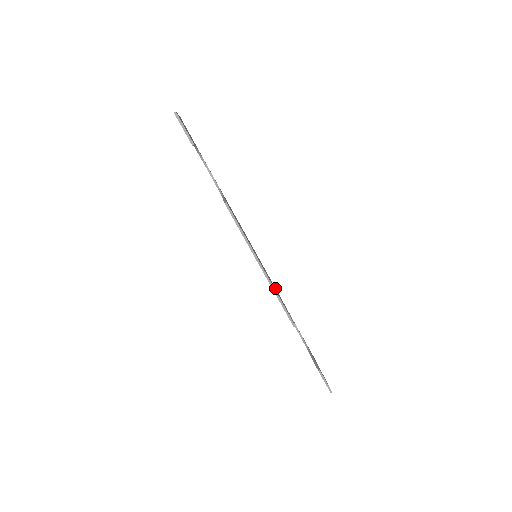
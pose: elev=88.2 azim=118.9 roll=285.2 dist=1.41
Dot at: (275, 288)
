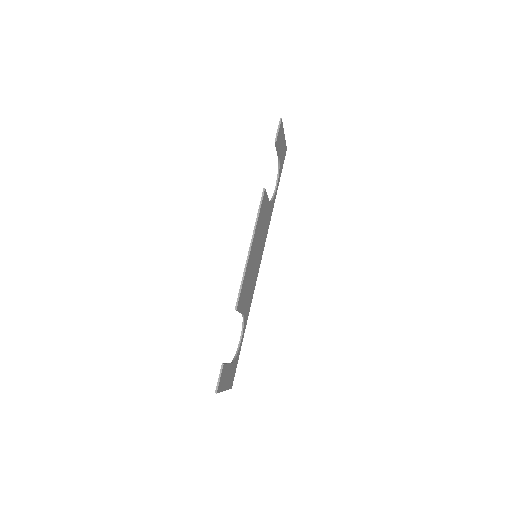
Dot at: (250, 300)
